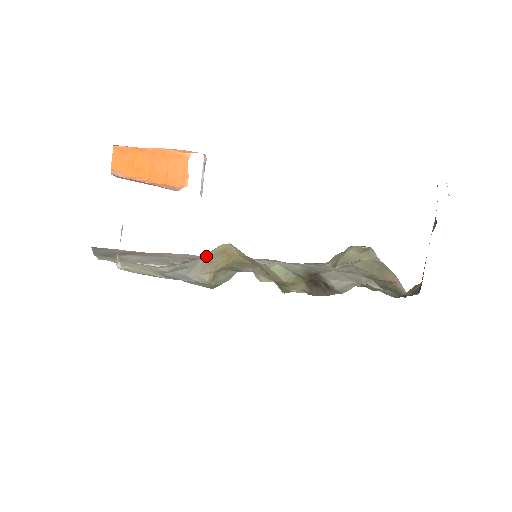
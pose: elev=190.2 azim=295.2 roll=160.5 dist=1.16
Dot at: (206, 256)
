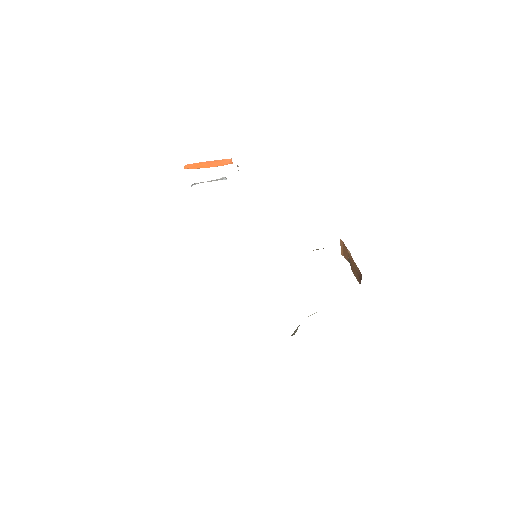
Dot at: occluded
